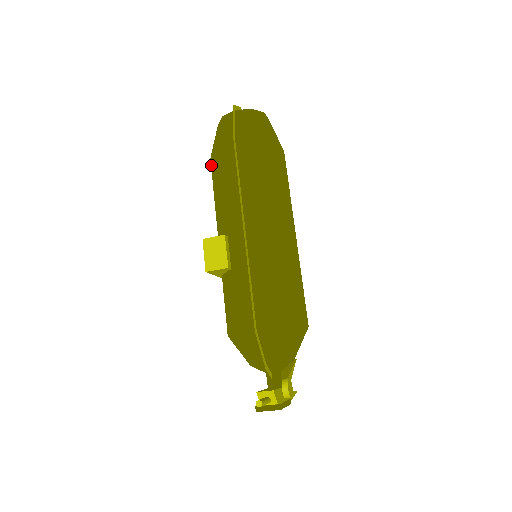
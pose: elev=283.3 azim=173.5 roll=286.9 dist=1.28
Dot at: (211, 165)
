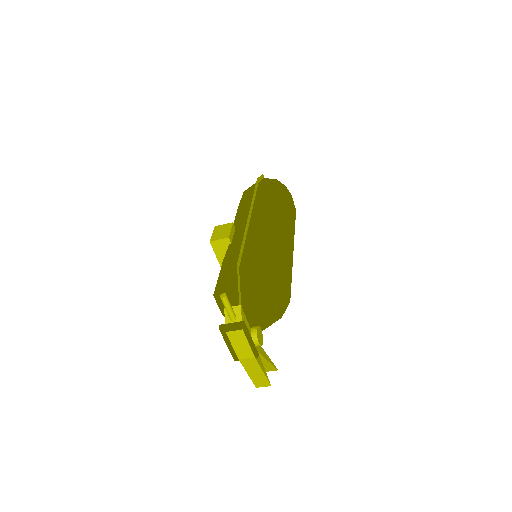
Dot at: (237, 209)
